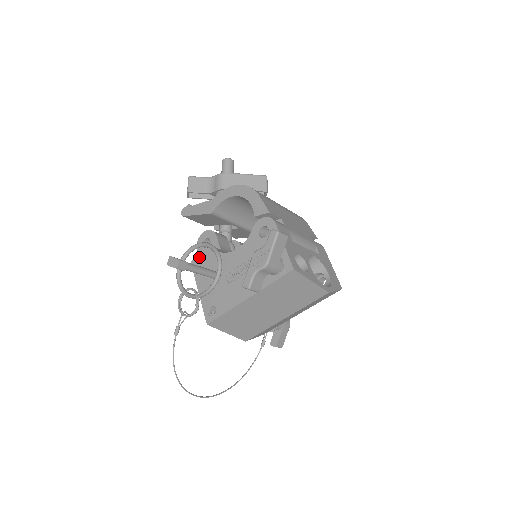
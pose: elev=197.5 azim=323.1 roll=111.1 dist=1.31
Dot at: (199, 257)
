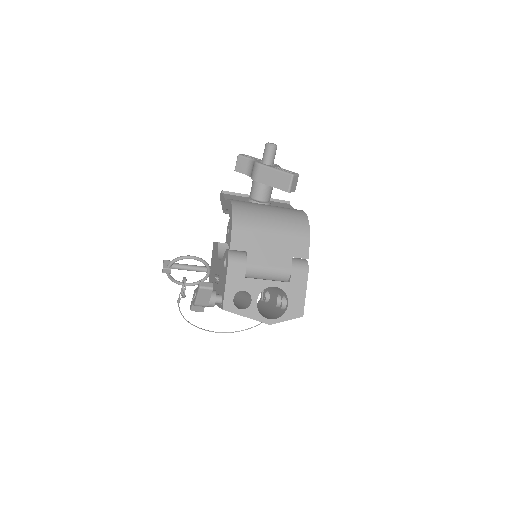
Dot at: (215, 244)
